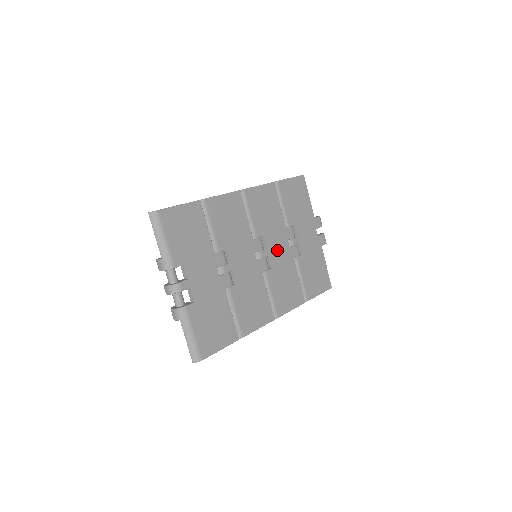
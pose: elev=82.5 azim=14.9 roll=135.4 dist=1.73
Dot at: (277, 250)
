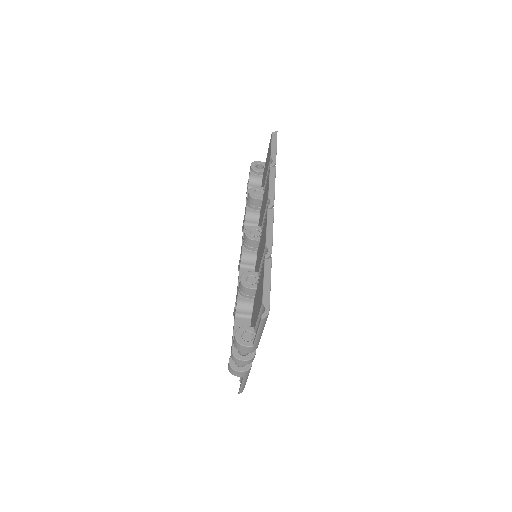
Dot at: occluded
